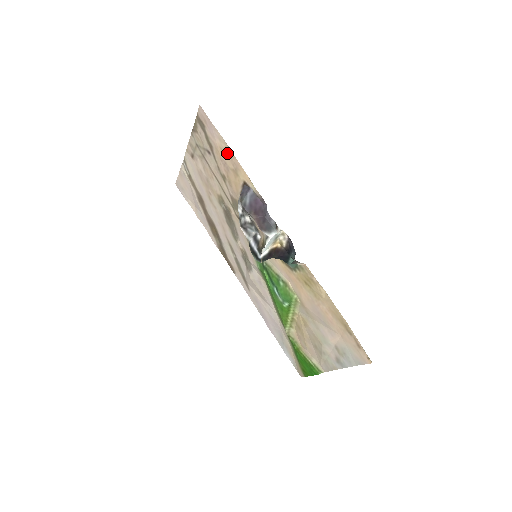
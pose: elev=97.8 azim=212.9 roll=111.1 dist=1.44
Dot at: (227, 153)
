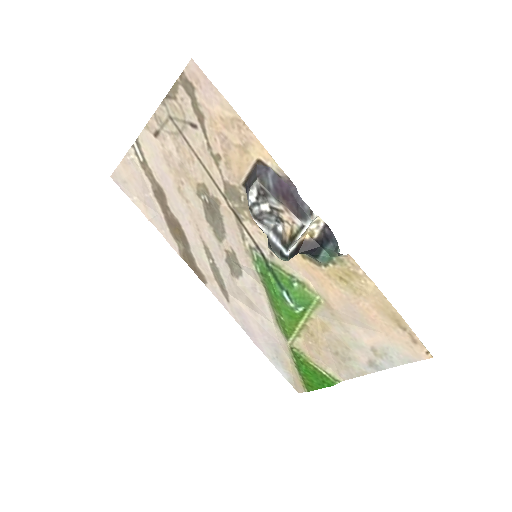
Dot at: (232, 123)
